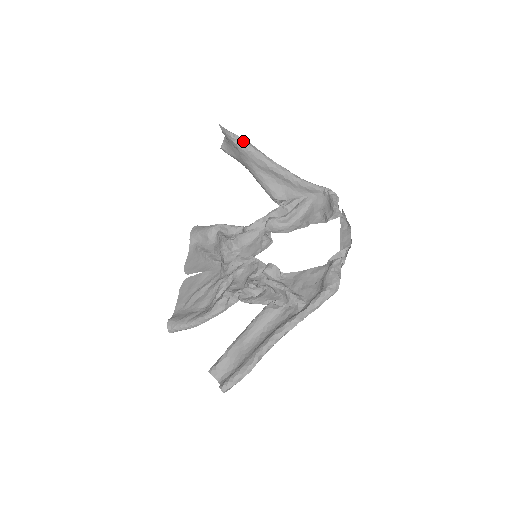
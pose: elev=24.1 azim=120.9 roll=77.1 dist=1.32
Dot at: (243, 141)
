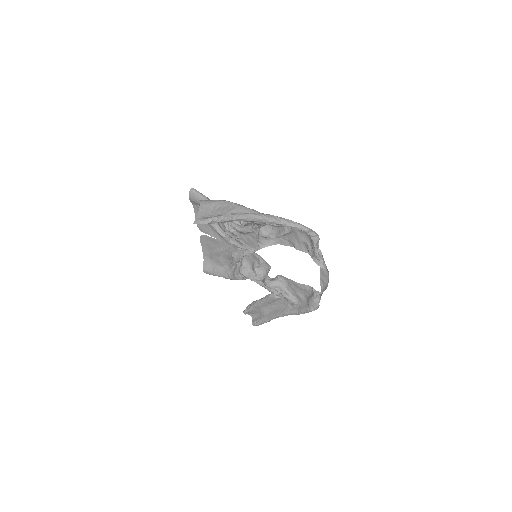
Dot at: (221, 221)
